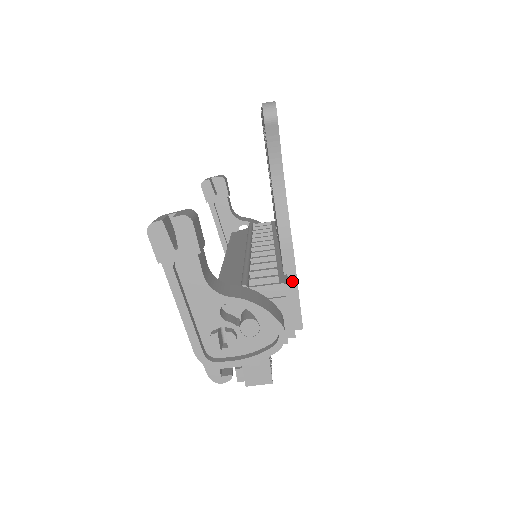
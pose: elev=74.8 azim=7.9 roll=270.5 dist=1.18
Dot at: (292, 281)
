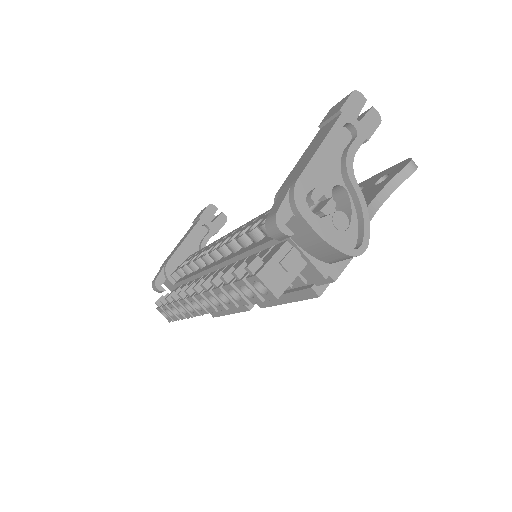
Dot at: occluded
